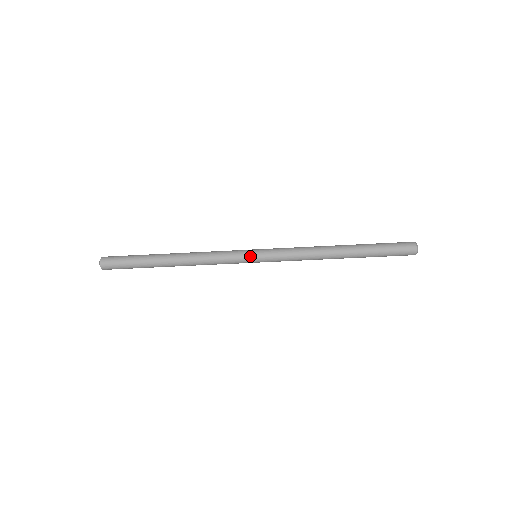
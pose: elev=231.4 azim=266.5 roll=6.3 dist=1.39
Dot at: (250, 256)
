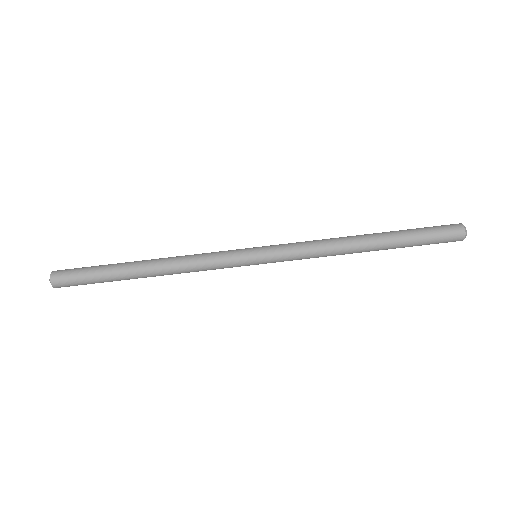
Dot at: (248, 252)
